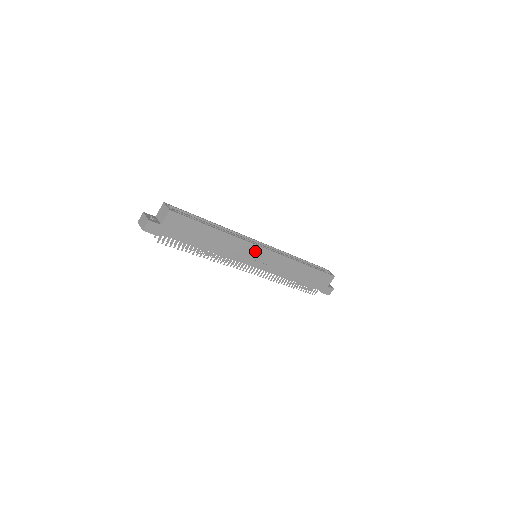
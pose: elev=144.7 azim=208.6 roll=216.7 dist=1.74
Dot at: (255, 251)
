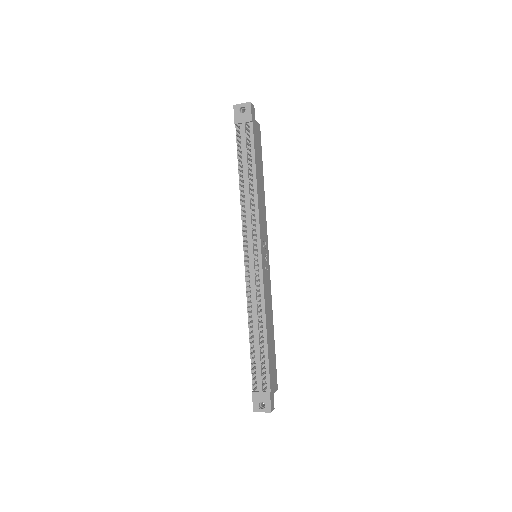
Dot at: (265, 242)
